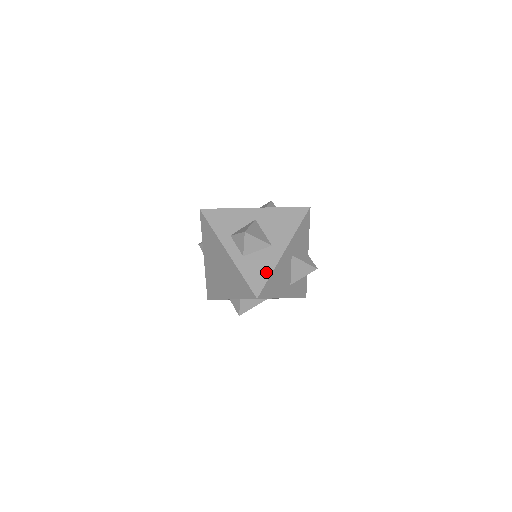
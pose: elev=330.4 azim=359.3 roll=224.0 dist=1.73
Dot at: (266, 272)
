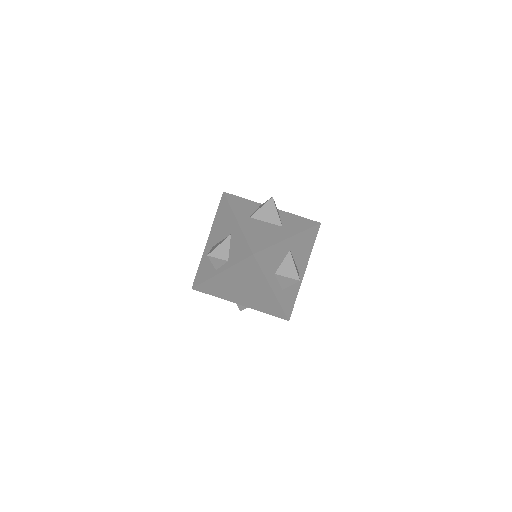
Dot at: (294, 297)
